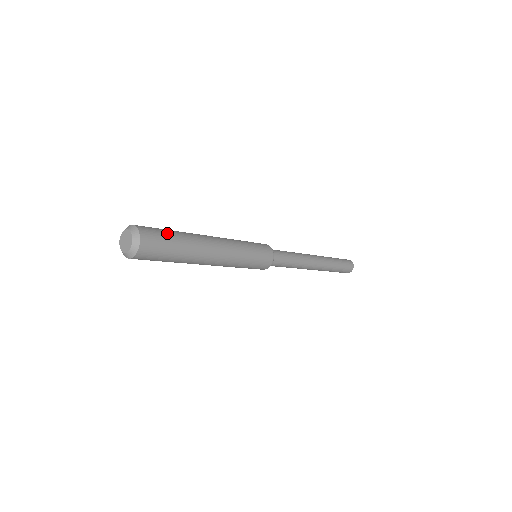
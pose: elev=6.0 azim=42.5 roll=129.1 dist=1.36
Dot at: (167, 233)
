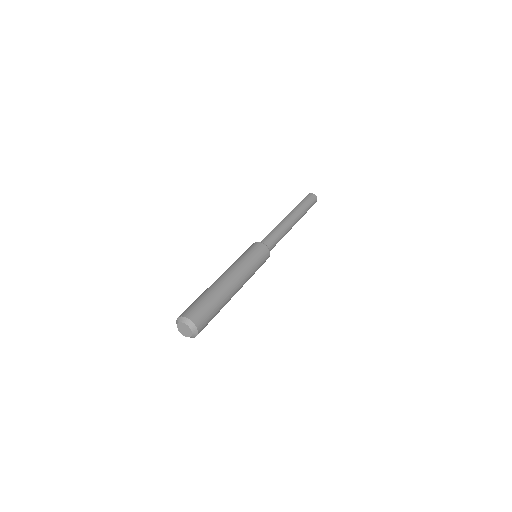
Dot at: (202, 302)
